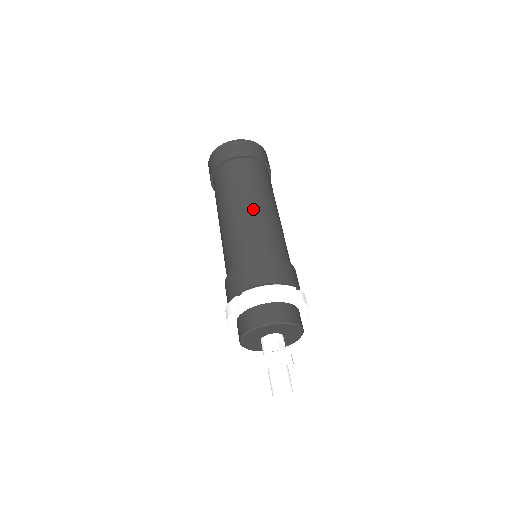
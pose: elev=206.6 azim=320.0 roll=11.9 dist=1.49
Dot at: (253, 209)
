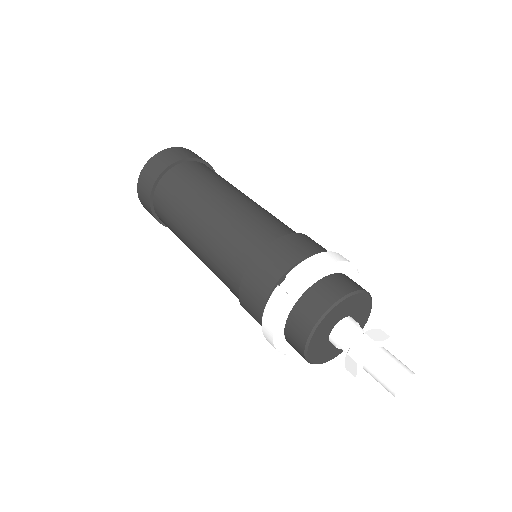
Dot at: (234, 198)
